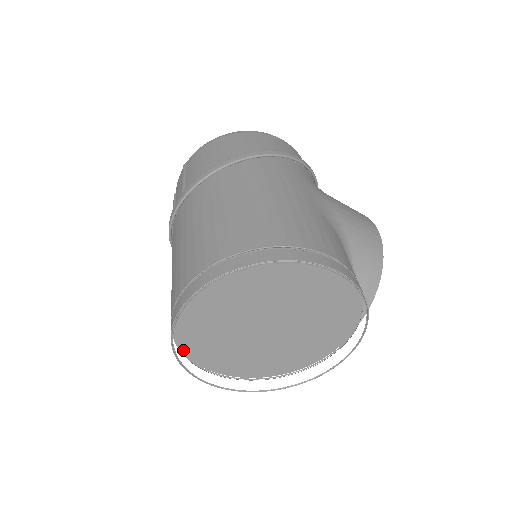
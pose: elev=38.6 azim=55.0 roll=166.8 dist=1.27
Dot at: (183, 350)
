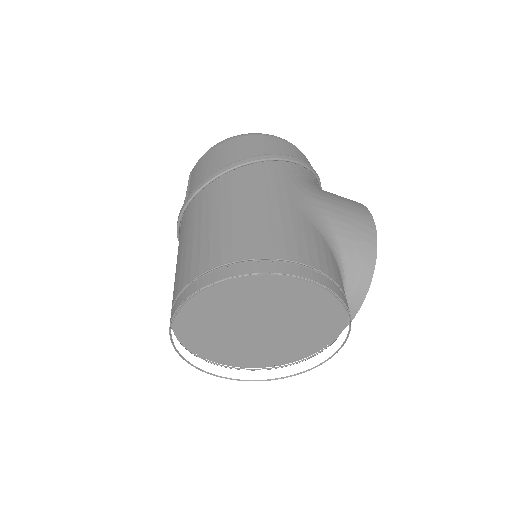
Dot at: (190, 348)
